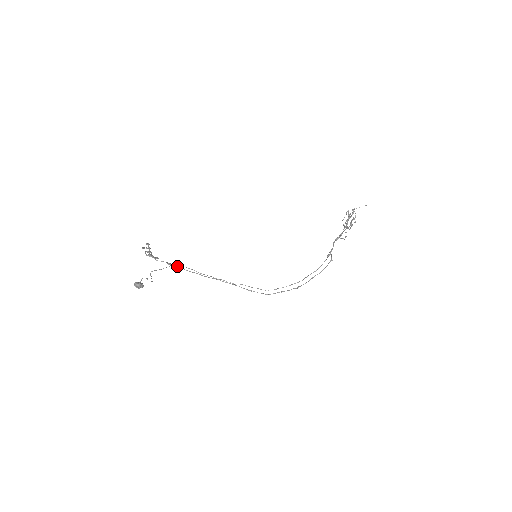
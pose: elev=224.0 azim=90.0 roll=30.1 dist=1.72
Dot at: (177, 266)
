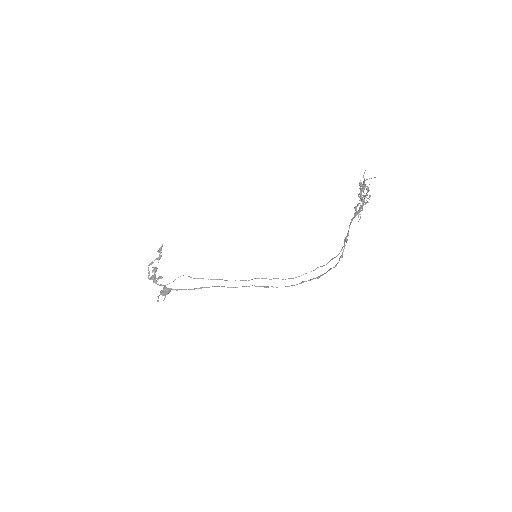
Dot at: (175, 289)
